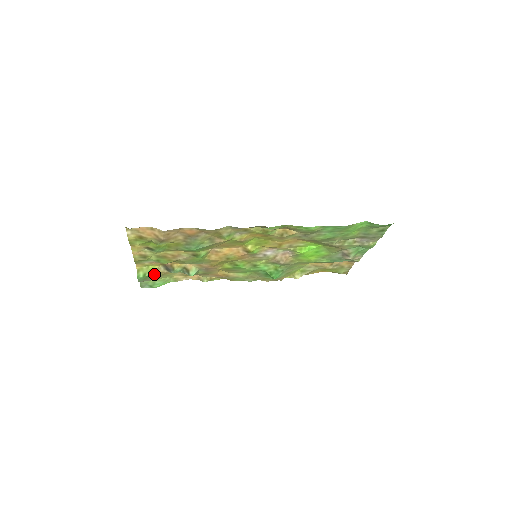
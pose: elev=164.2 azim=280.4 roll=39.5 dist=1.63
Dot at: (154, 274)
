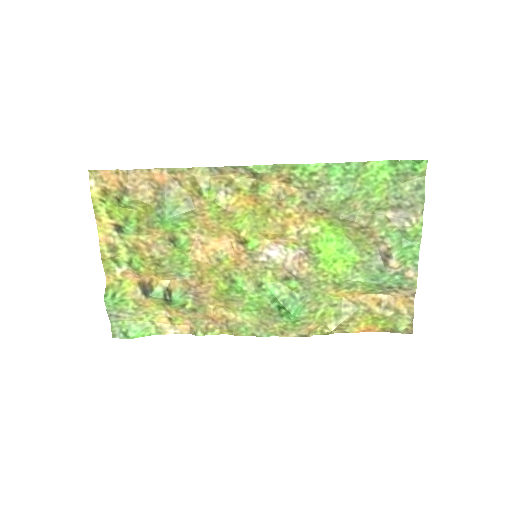
Dot at: (128, 303)
